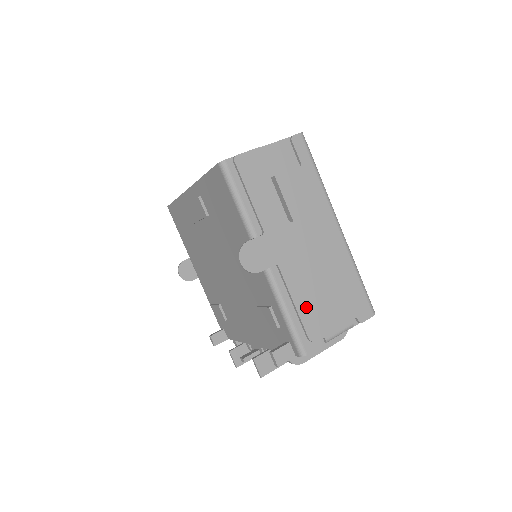
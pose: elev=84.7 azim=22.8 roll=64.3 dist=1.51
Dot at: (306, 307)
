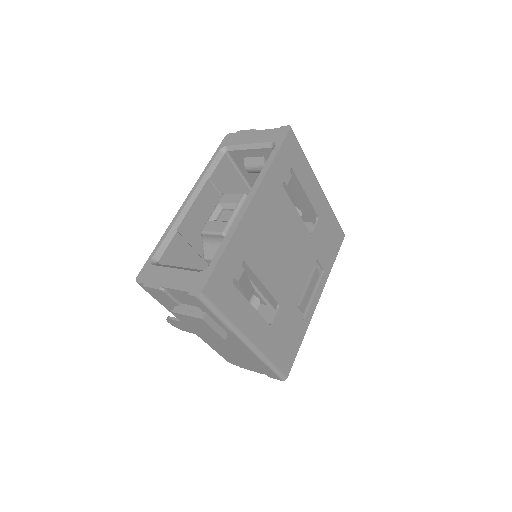
Dot at: (223, 354)
